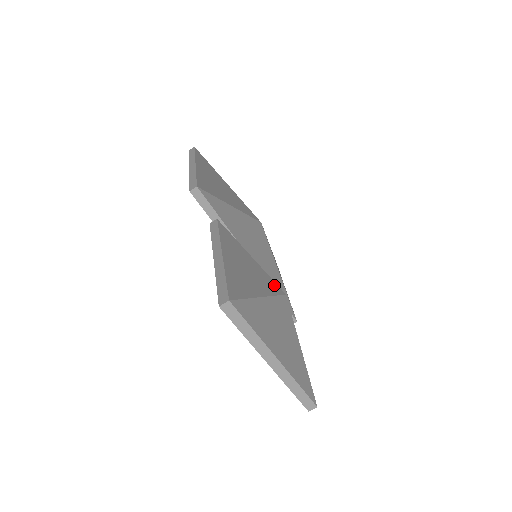
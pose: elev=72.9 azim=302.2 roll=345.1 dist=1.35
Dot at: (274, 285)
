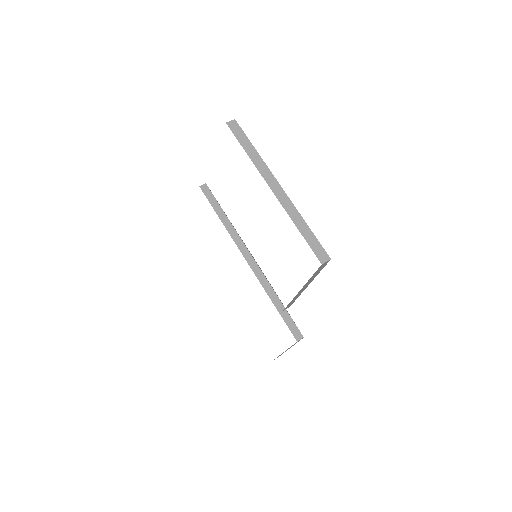
Dot at: occluded
